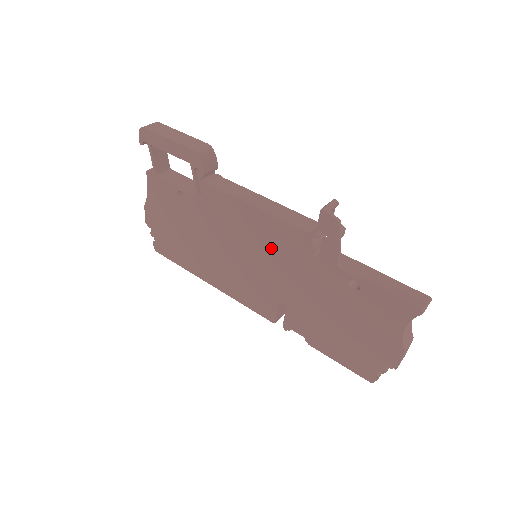
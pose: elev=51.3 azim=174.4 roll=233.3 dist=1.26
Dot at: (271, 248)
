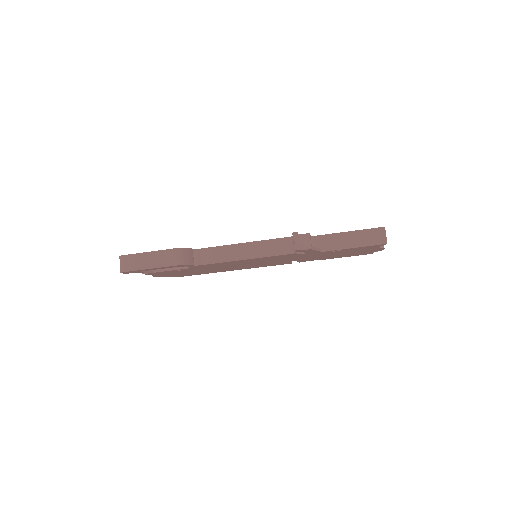
Dot at: occluded
